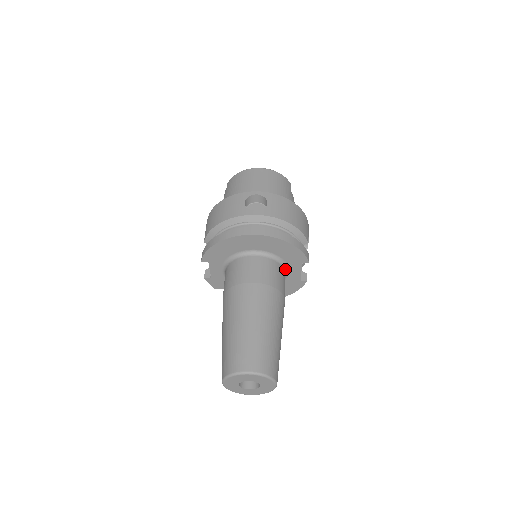
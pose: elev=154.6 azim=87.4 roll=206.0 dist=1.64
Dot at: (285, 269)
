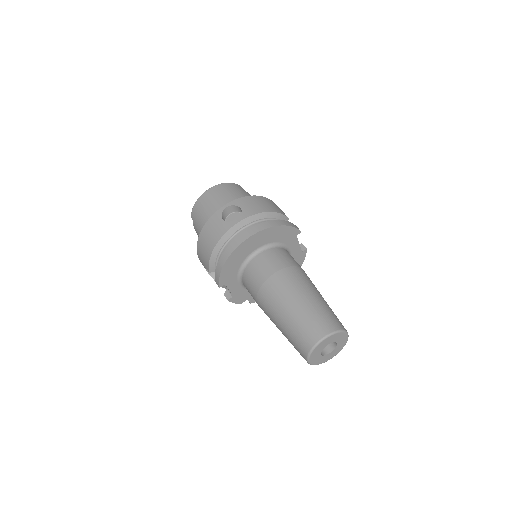
Dot at: (286, 250)
